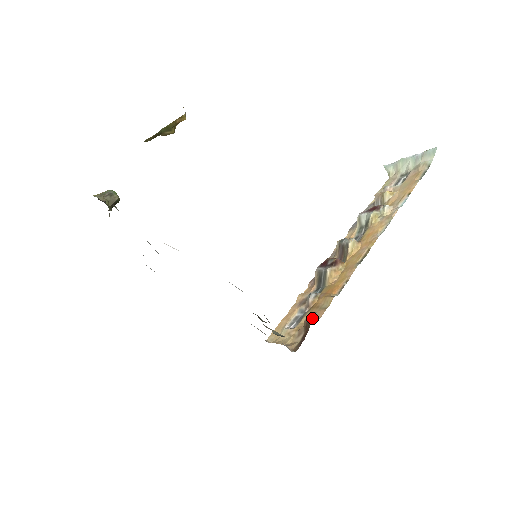
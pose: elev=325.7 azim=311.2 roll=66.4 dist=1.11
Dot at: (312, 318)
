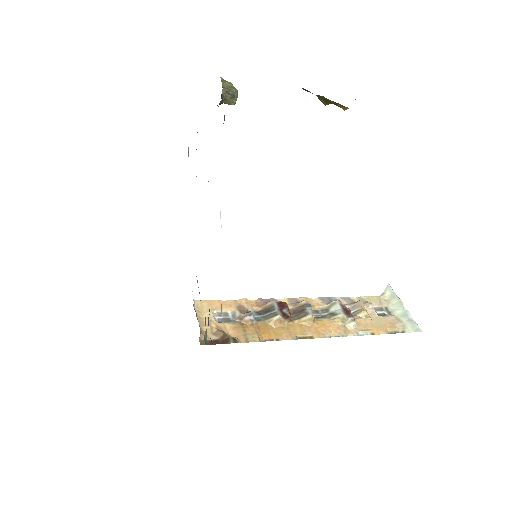
Dot at: (234, 342)
